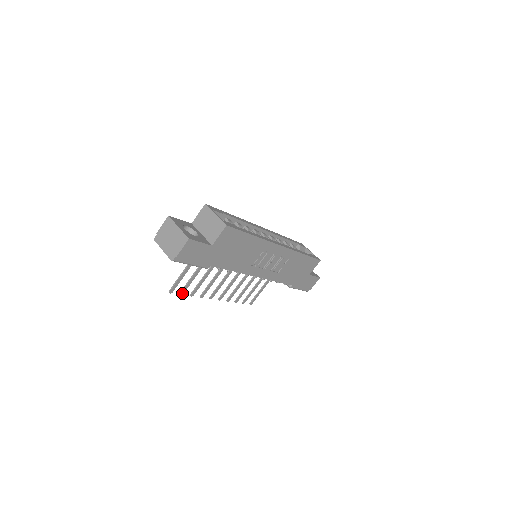
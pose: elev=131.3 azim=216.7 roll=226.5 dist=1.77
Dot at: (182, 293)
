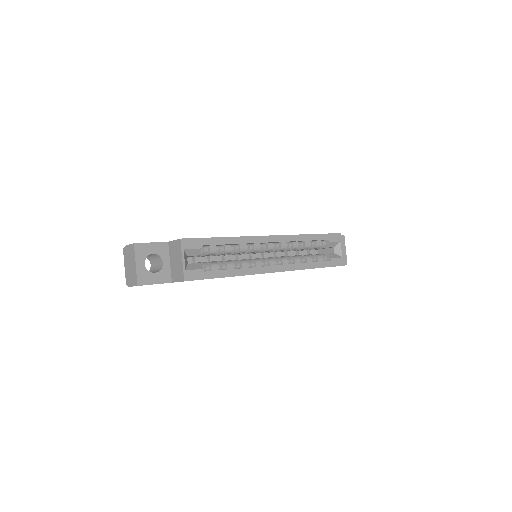
Dot at: occluded
